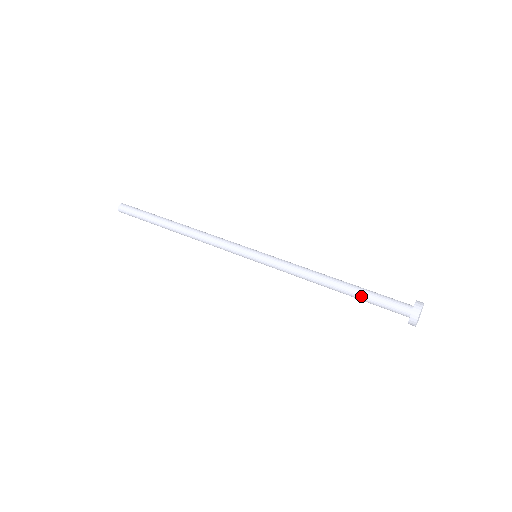
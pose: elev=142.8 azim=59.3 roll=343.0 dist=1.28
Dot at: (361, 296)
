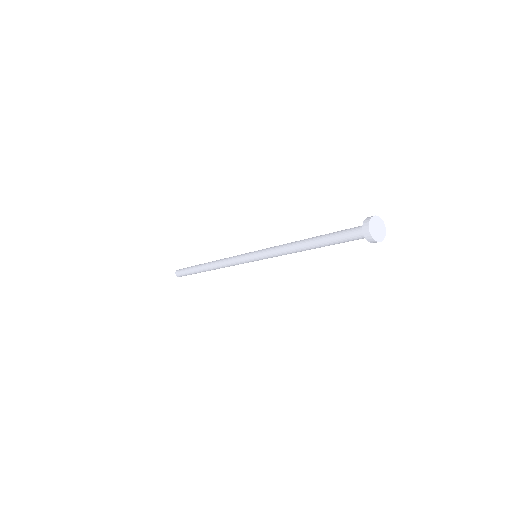
Dot at: (328, 234)
